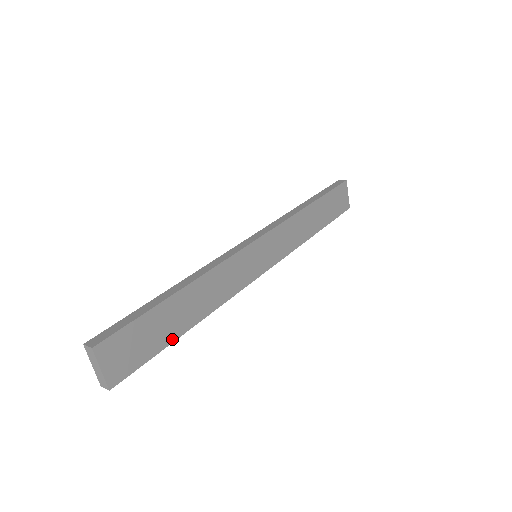
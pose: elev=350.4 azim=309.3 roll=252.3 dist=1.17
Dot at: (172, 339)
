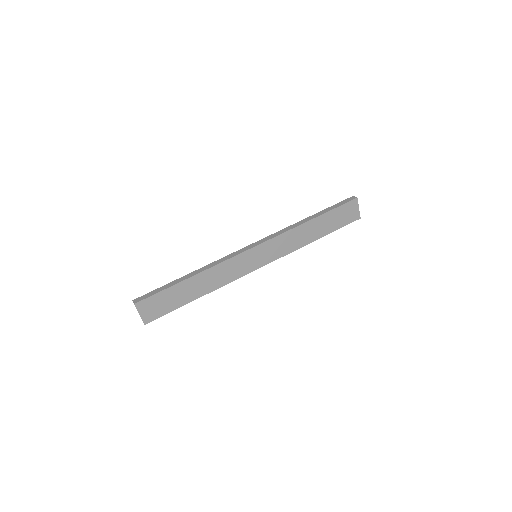
Dot at: (185, 303)
